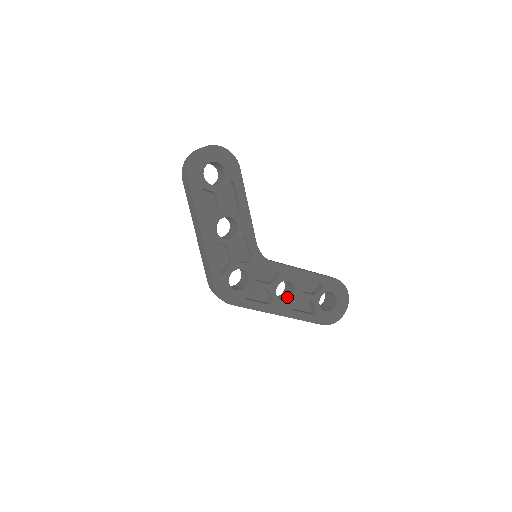
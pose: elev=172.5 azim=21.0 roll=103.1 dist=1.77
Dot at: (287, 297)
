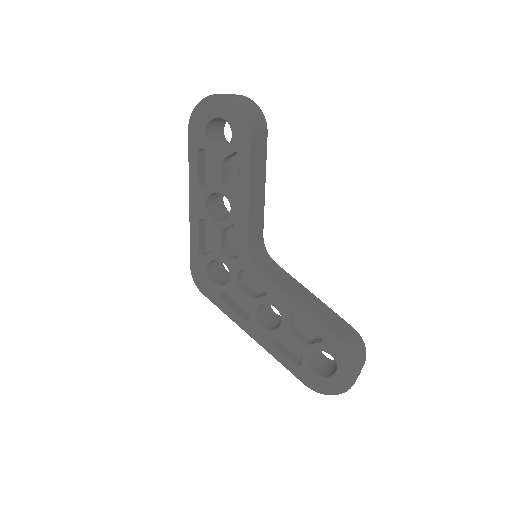
Dot at: (277, 324)
